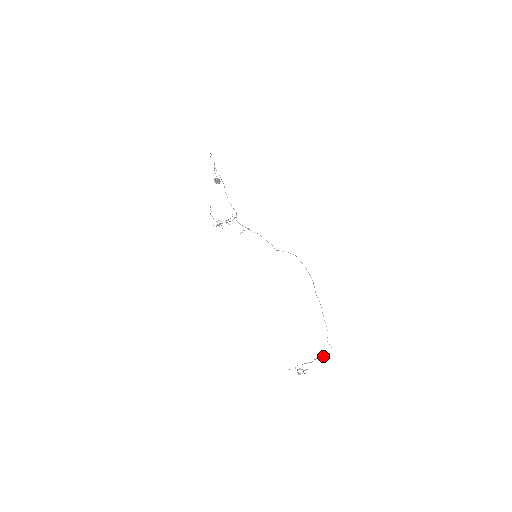
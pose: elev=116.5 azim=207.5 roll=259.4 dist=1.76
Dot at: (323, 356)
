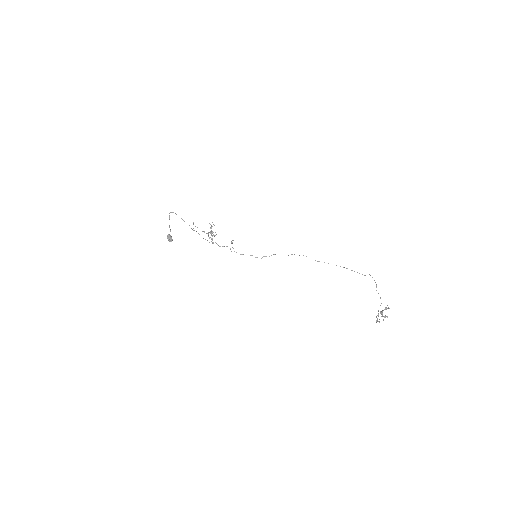
Dot at: occluded
